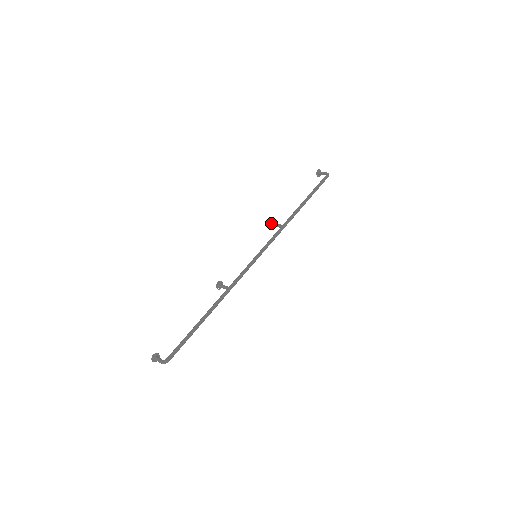
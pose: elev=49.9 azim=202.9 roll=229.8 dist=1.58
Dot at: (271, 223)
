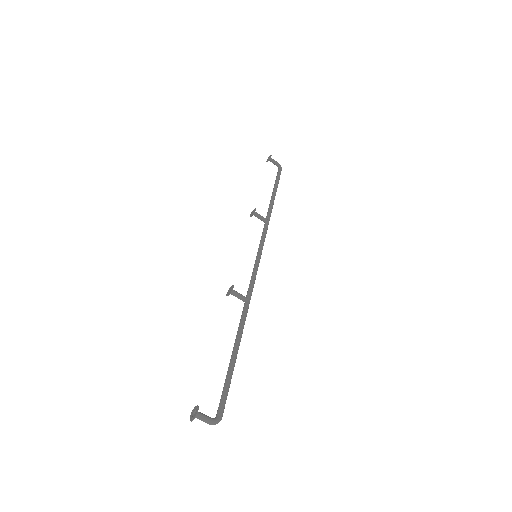
Dot at: occluded
